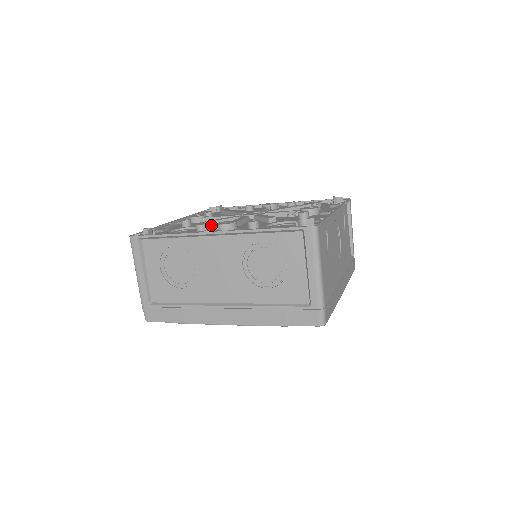
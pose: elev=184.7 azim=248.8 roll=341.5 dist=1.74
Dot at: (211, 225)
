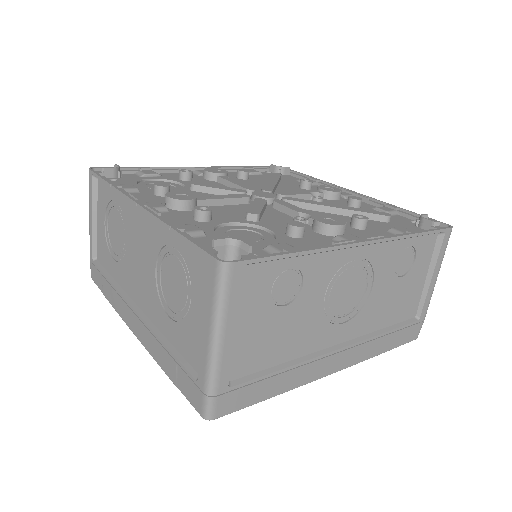
Dot at: (196, 190)
